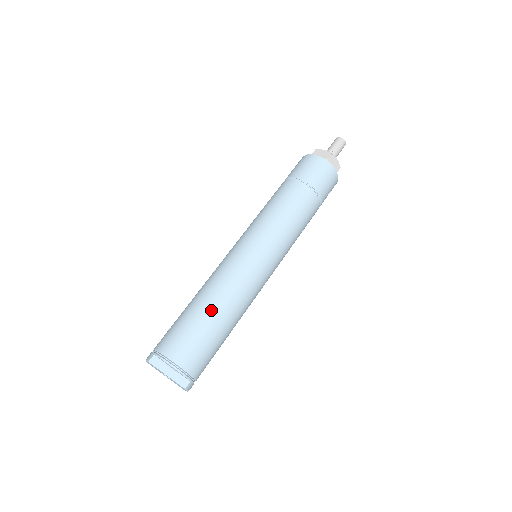
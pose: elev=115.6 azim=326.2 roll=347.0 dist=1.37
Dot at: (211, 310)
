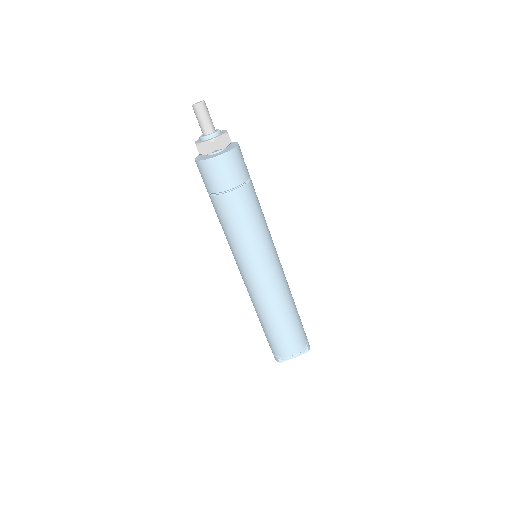
Dot at: (278, 321)
